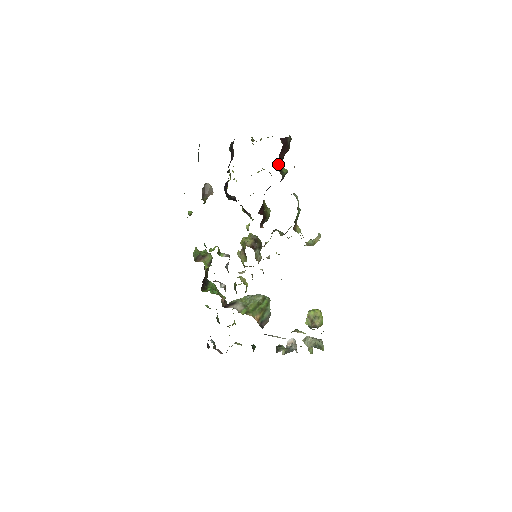
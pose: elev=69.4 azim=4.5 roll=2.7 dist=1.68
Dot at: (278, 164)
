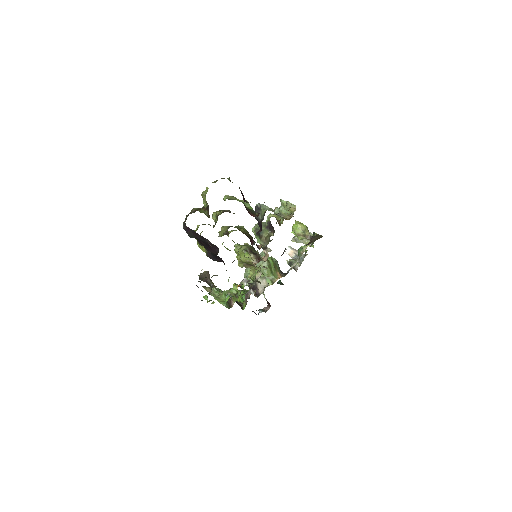
Dot at: occluded
